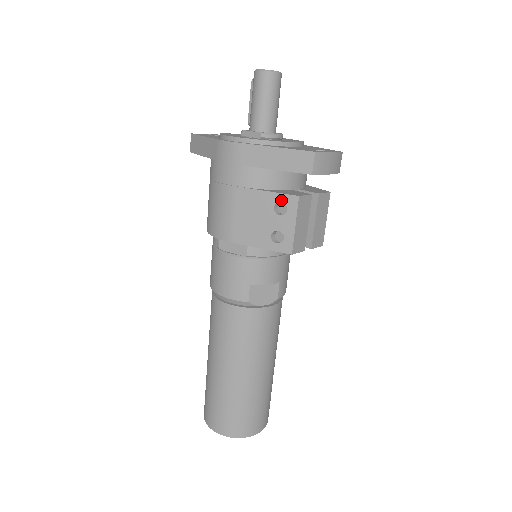
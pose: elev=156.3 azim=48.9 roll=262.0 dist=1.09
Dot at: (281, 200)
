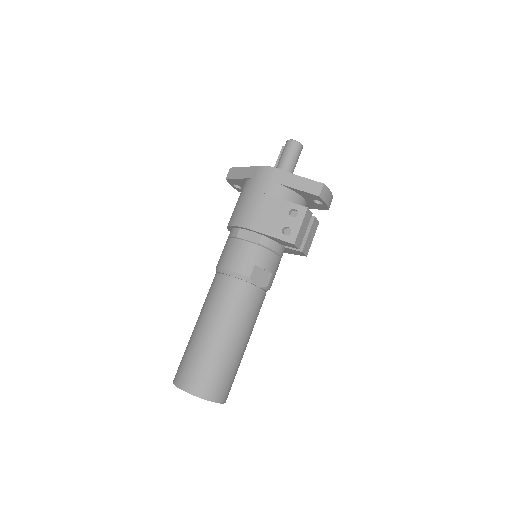
Dot at: (295, 208)
